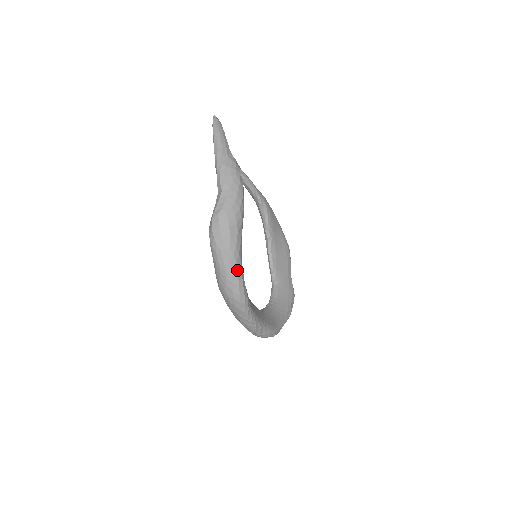
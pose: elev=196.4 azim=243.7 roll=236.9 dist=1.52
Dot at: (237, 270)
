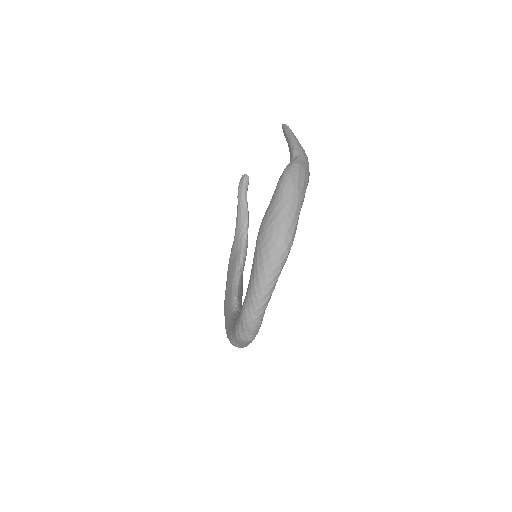
Dot at: (298, 215)
